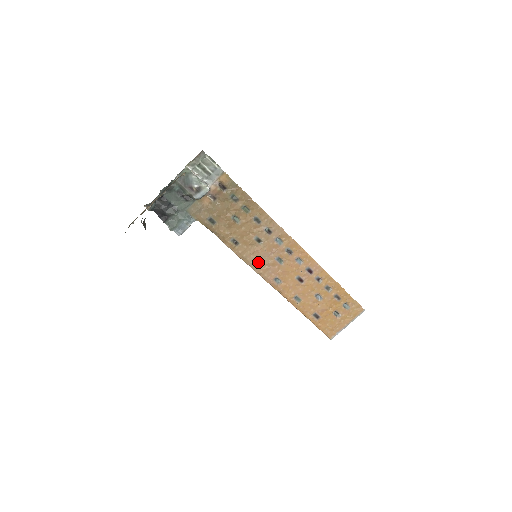
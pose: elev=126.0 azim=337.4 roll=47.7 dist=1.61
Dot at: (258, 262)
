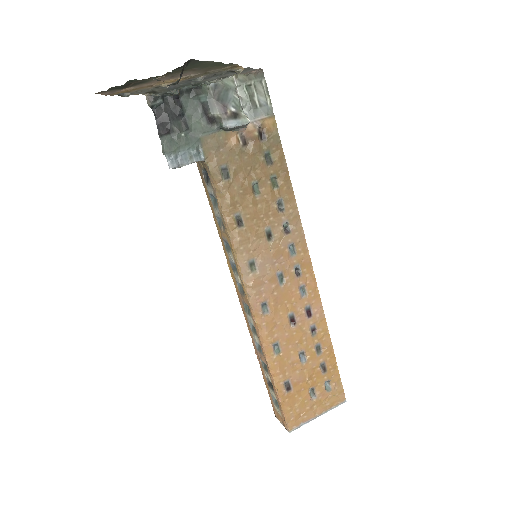
Dot at: (253, 267)
